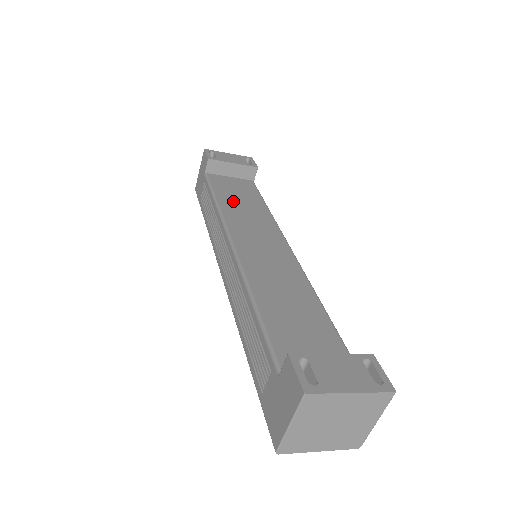
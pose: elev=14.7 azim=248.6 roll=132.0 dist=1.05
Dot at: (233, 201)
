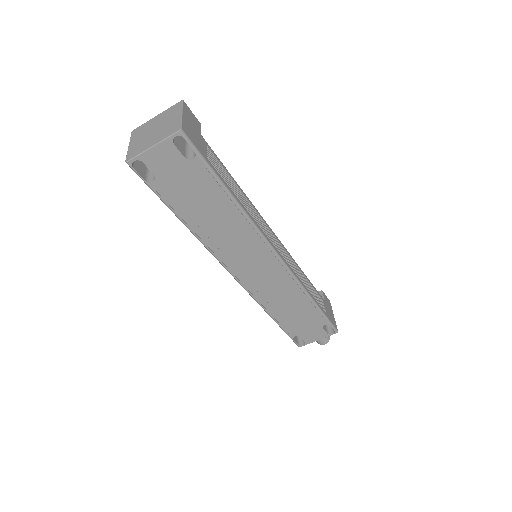
Dot at: occluded
